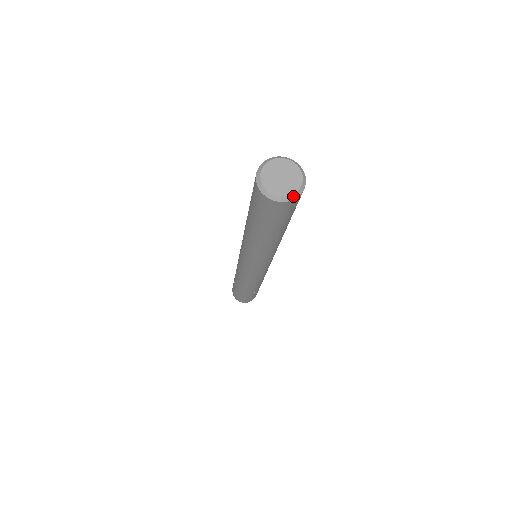
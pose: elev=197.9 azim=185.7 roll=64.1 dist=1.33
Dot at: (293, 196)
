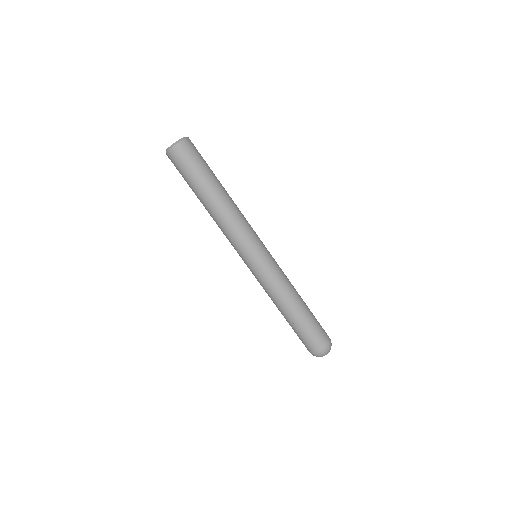
Dot at: (184, 137)
